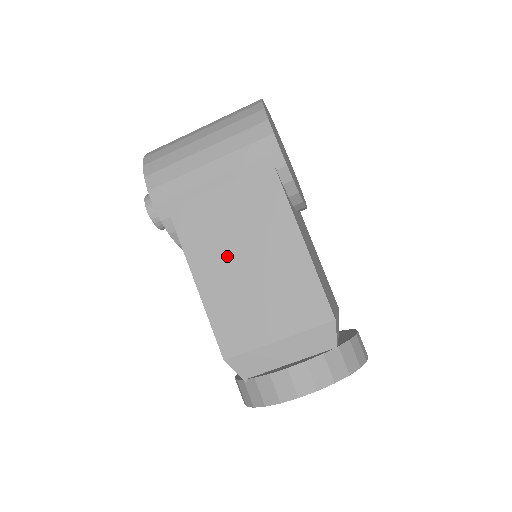
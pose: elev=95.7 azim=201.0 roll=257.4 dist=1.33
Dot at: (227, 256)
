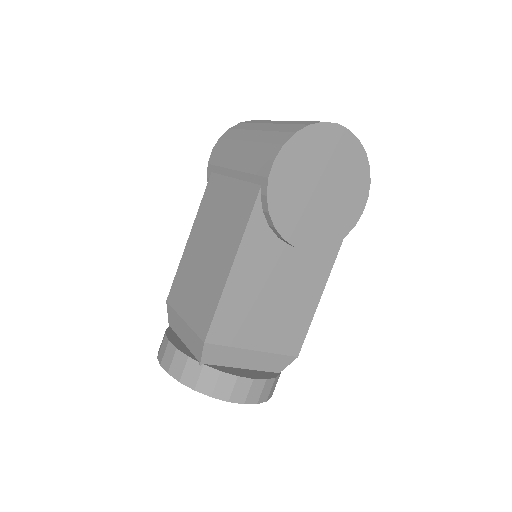
Dot at: (206, 235)
